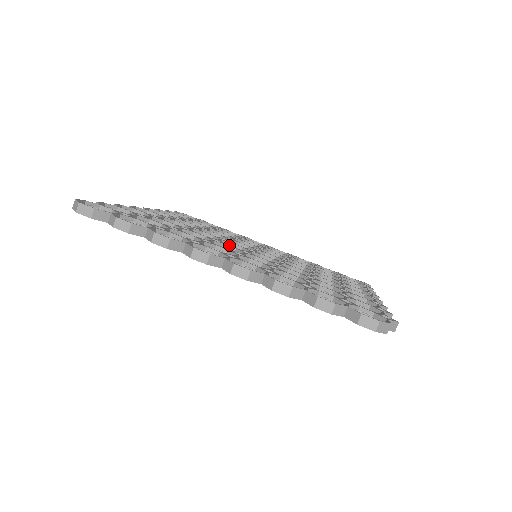
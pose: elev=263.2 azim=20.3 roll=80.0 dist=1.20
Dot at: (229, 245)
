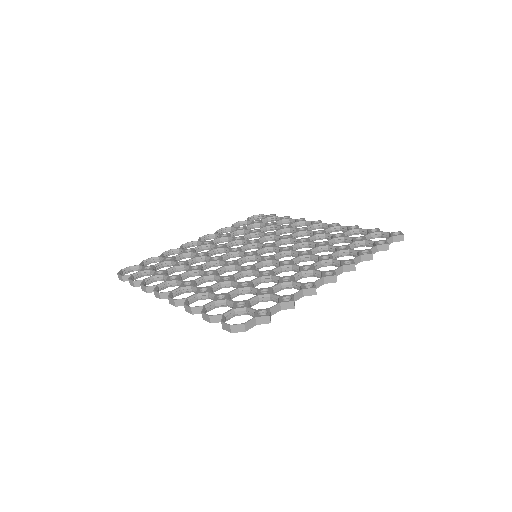
Dot at: (237, 254)
